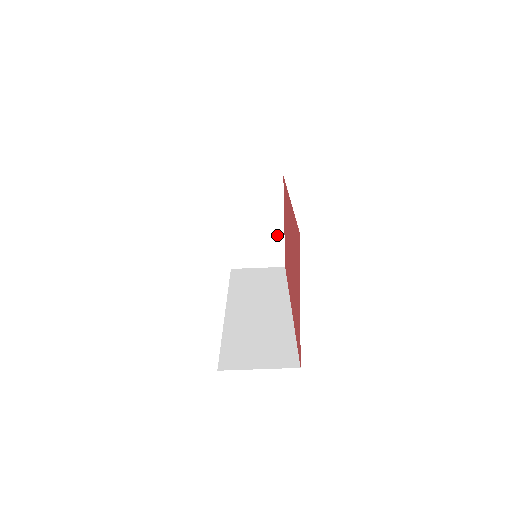
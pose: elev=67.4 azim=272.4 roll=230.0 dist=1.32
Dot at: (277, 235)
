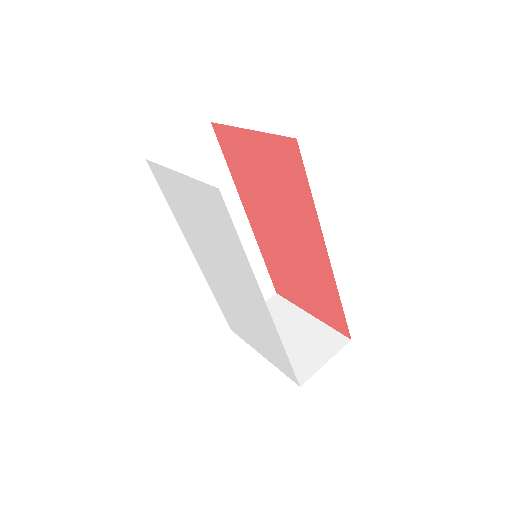
Dot at: (314, 326)
